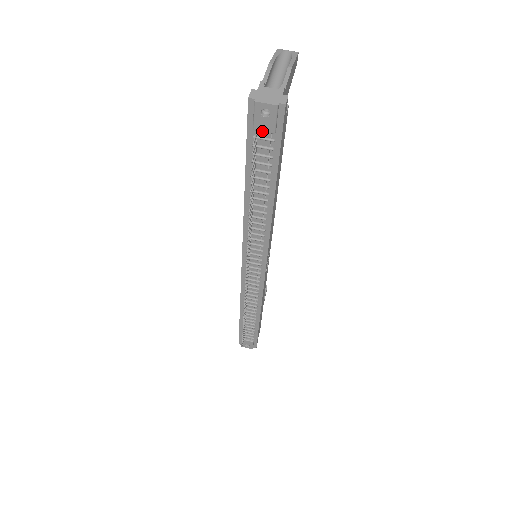
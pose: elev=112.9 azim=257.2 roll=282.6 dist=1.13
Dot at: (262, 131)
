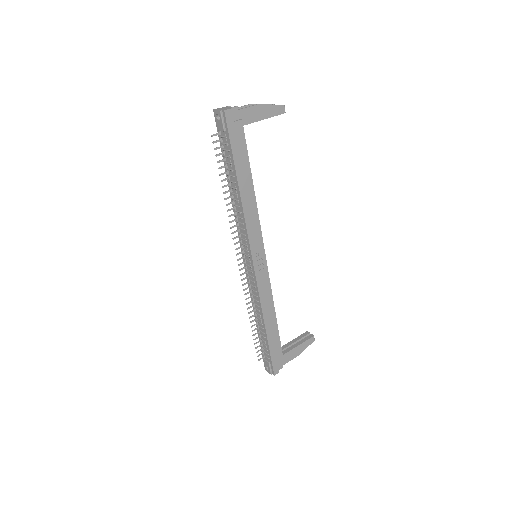
Dot at: (220, 130)
